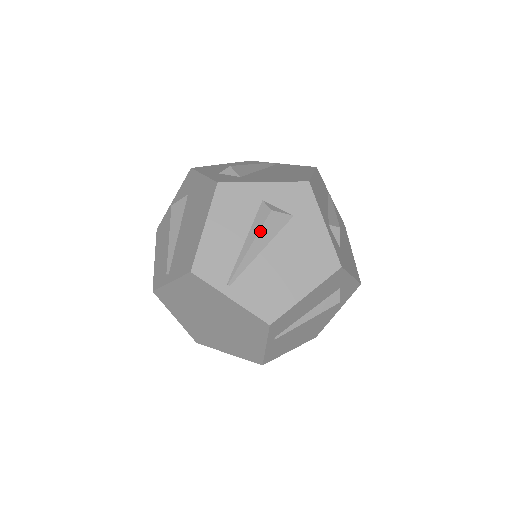
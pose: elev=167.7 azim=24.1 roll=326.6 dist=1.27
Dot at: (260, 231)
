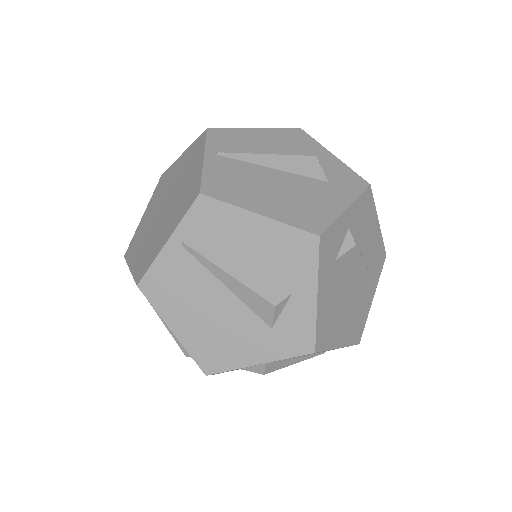
Dot at: (289, 156)
